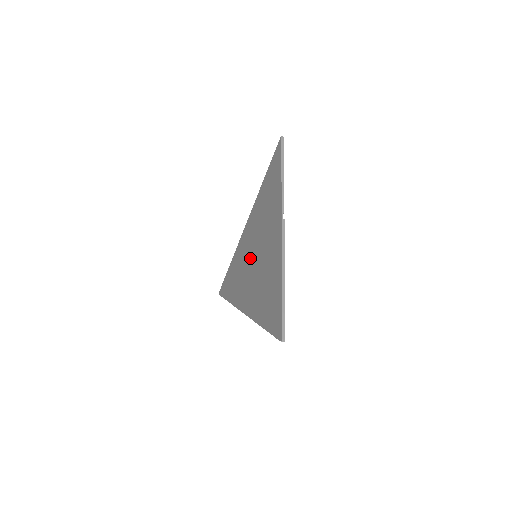
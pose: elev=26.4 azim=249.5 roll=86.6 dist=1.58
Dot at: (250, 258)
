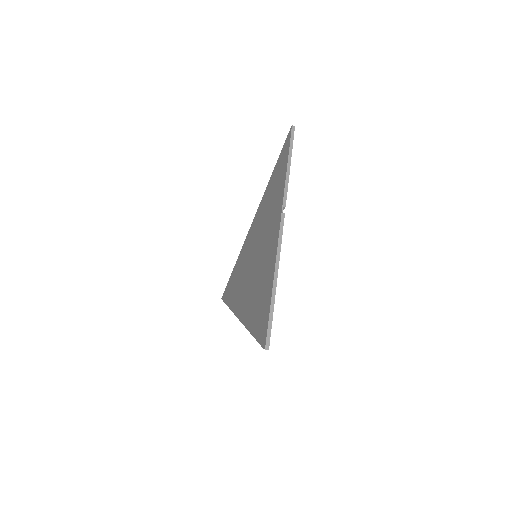
Dot at: (250, 258)
